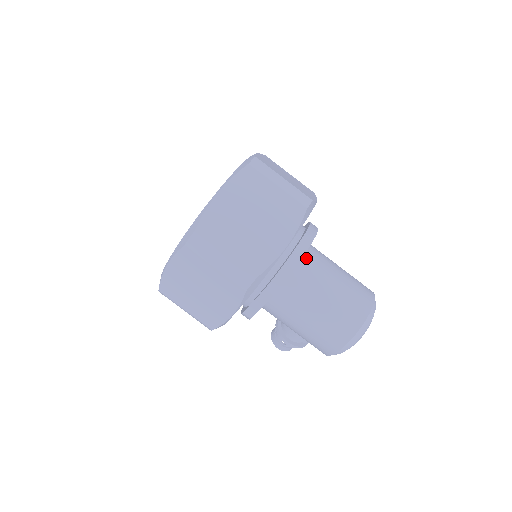
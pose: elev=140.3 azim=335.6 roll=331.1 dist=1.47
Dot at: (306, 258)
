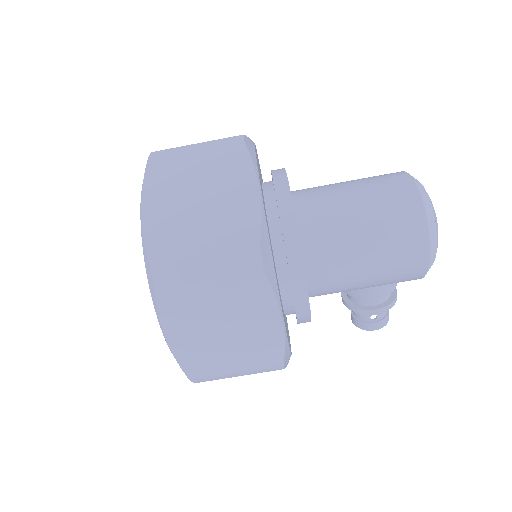
Dot at: (299, 200)
